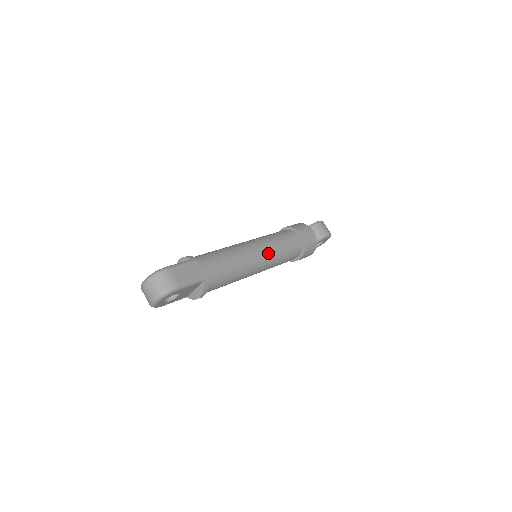
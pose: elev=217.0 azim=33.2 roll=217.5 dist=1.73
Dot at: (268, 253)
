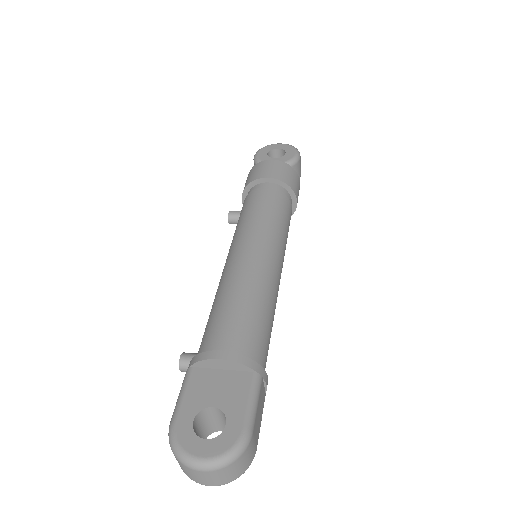
Dot at: occluded
